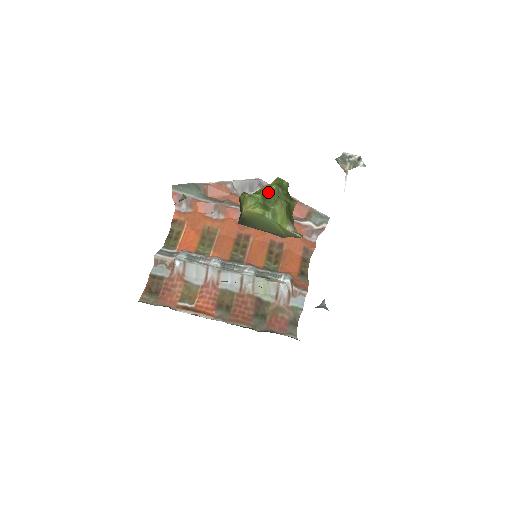
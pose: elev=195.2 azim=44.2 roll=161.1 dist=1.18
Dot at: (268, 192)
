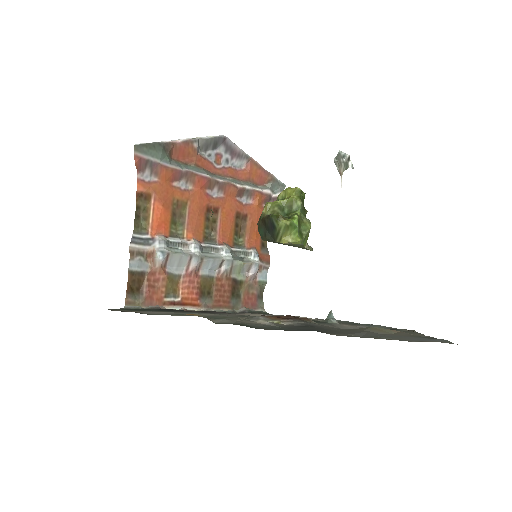
Dot at: (292, 207)
